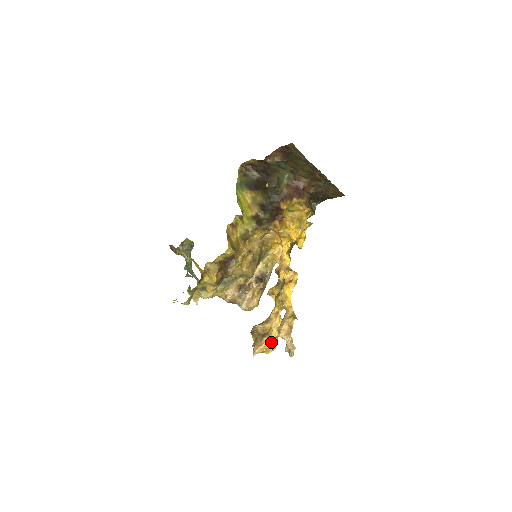
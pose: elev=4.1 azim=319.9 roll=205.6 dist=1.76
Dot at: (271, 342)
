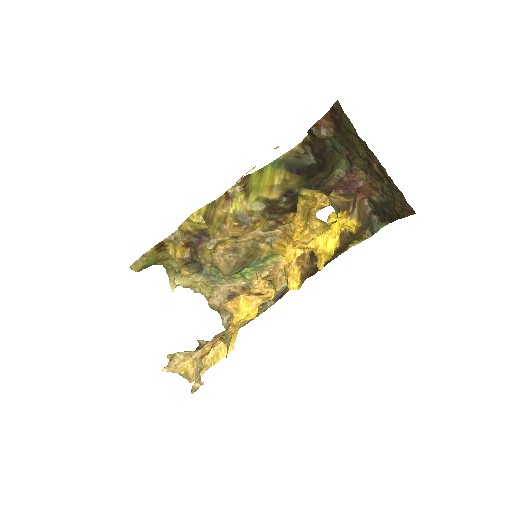
Dot at: occluded
